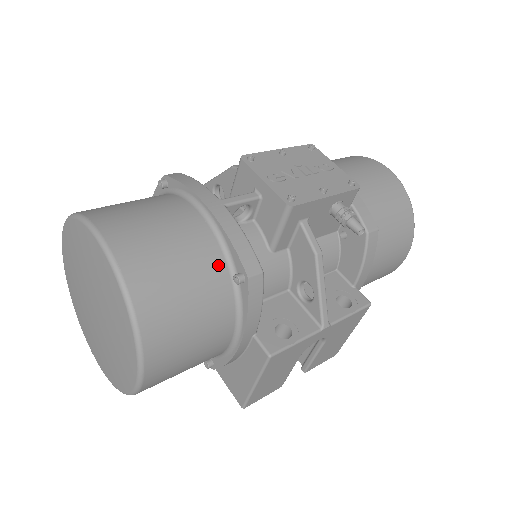
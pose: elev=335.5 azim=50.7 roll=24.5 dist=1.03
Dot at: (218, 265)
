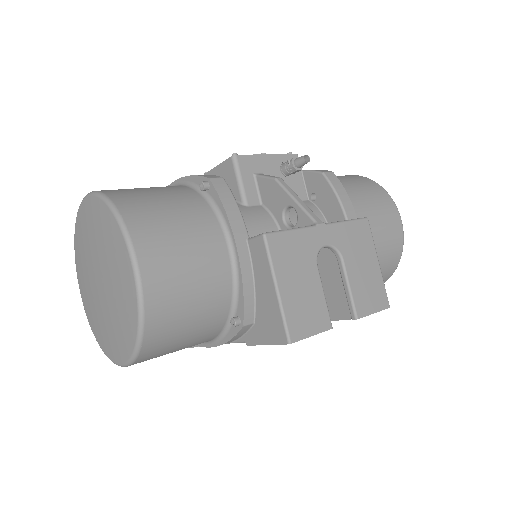
Dot at: (186, 190)
